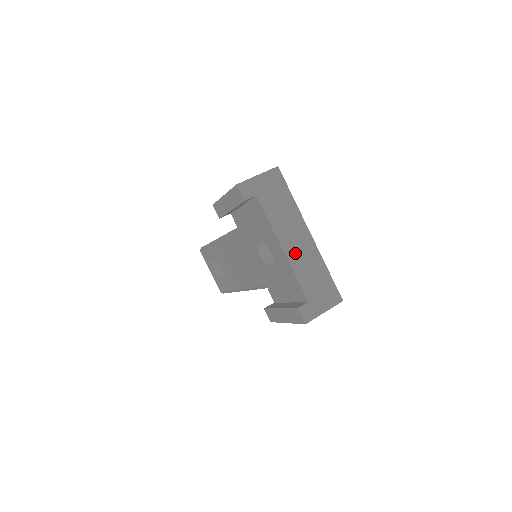
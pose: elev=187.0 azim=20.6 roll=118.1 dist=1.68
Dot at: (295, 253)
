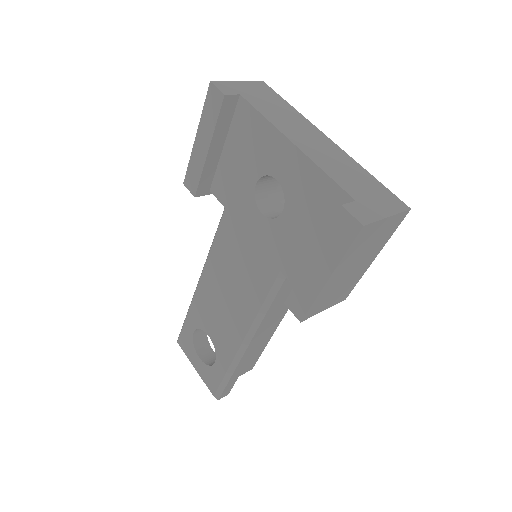
Dot at: (313, 150)
